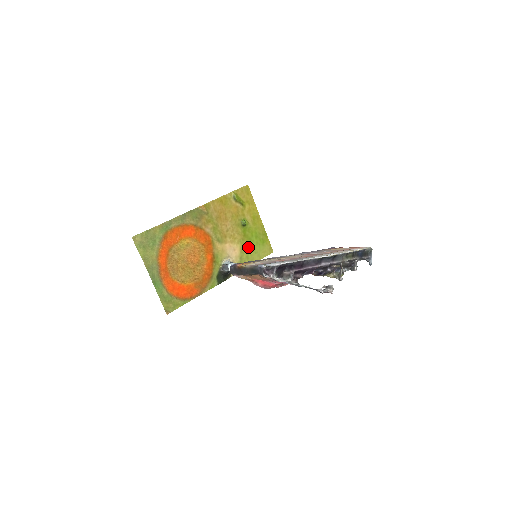
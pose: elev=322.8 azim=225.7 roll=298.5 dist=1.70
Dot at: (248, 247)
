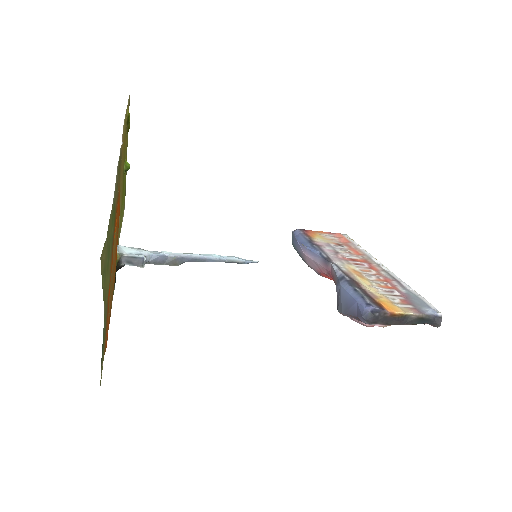
Dot at: (121, 209)
